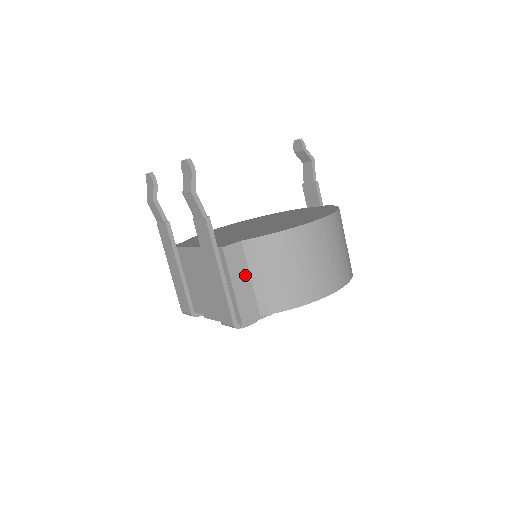
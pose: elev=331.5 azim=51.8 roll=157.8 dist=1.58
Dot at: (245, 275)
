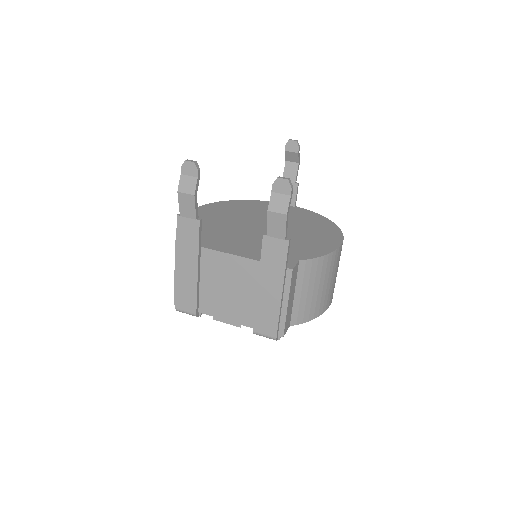
Dot at: (293, 292)
